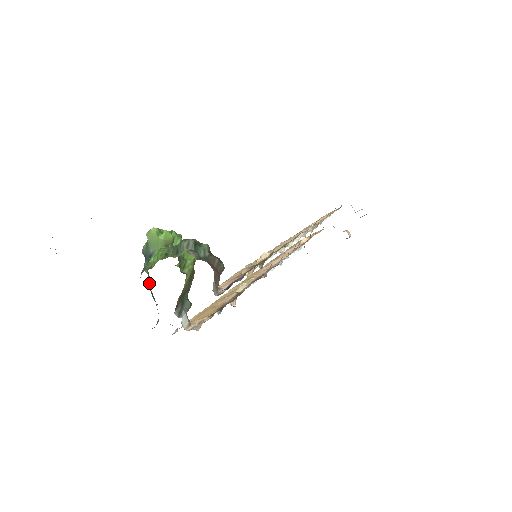
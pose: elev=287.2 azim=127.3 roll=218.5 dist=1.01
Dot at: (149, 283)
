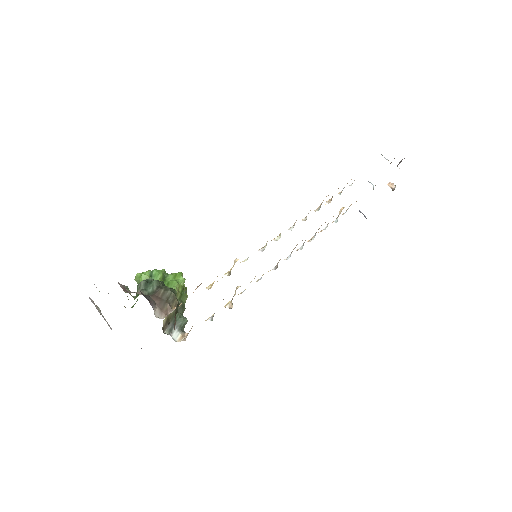
Dot at: occluded
